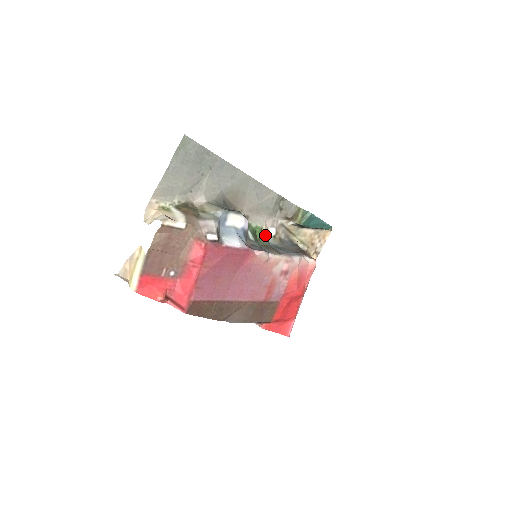
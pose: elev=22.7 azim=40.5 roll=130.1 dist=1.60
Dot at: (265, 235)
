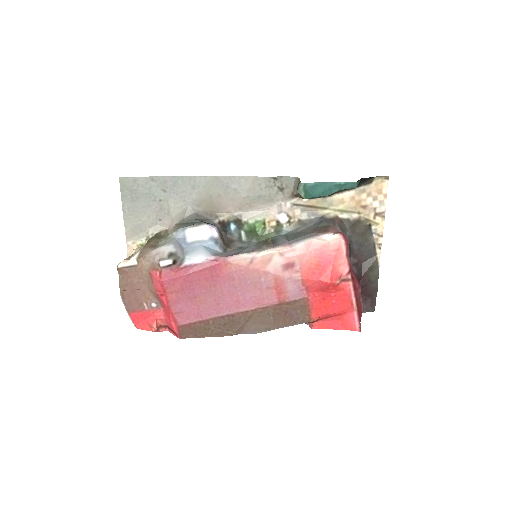
Dot at: (270, 227)
